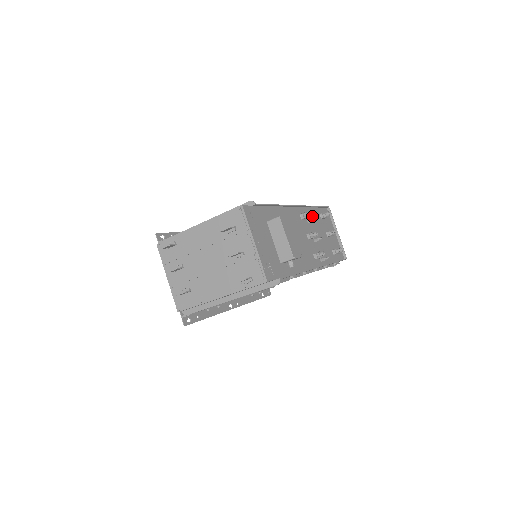
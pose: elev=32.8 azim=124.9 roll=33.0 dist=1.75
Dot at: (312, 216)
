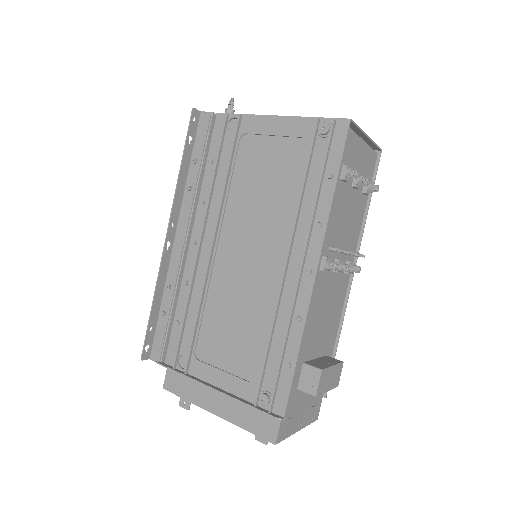
Dot at: (332, 219)
